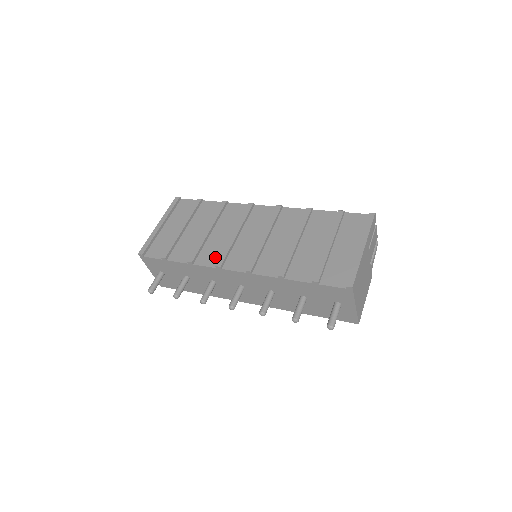
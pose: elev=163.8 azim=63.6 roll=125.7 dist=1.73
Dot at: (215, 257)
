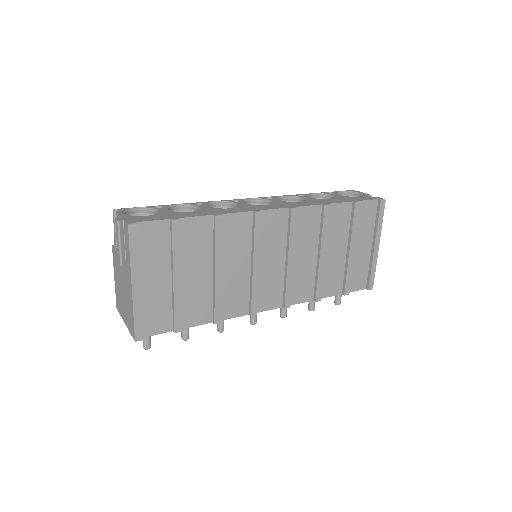
Dot at: (242, 303)
